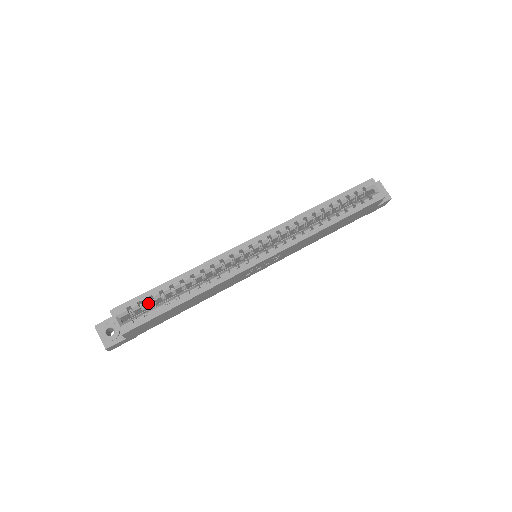
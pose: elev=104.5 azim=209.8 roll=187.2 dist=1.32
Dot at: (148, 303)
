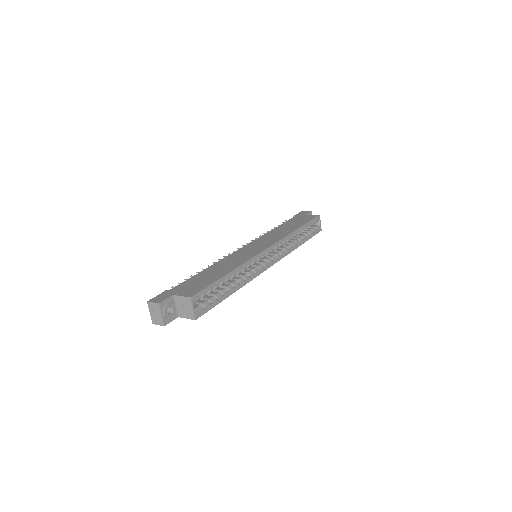
Dot at: occluded
